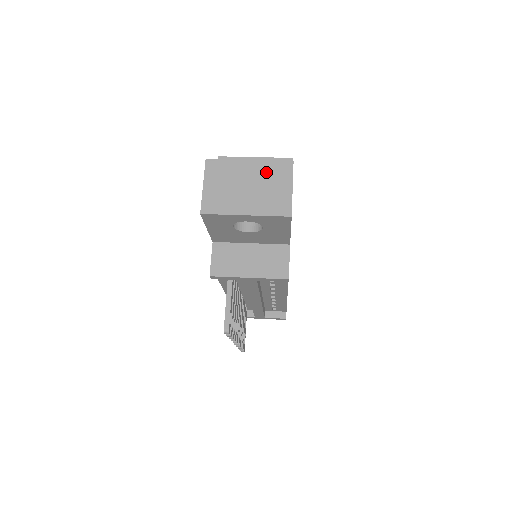
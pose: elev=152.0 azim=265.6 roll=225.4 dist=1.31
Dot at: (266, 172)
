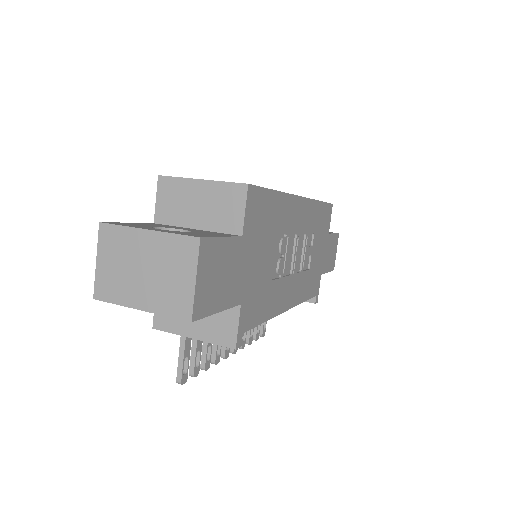
Dot at: (166, 251)
